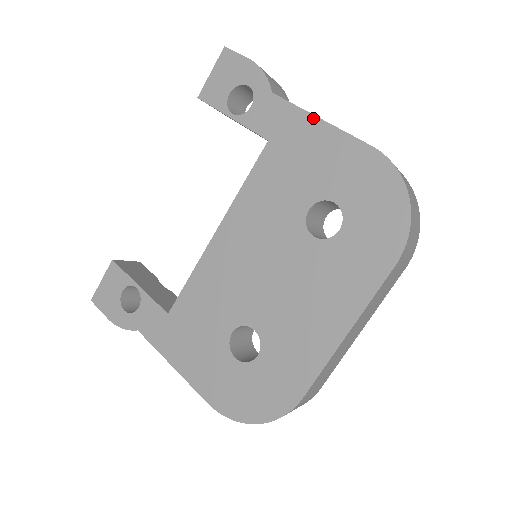
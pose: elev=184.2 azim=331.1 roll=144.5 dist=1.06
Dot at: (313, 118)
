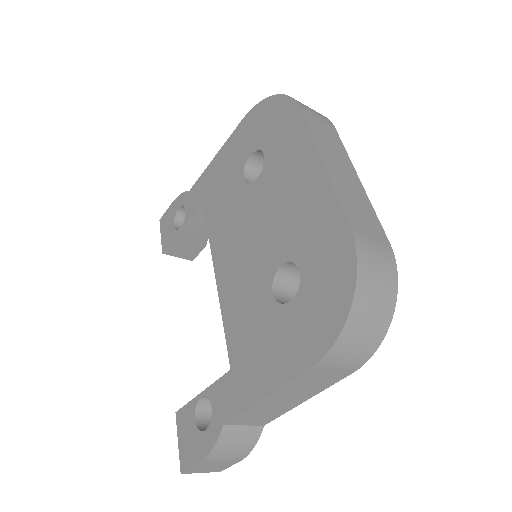
Dot at: (212, 162)
